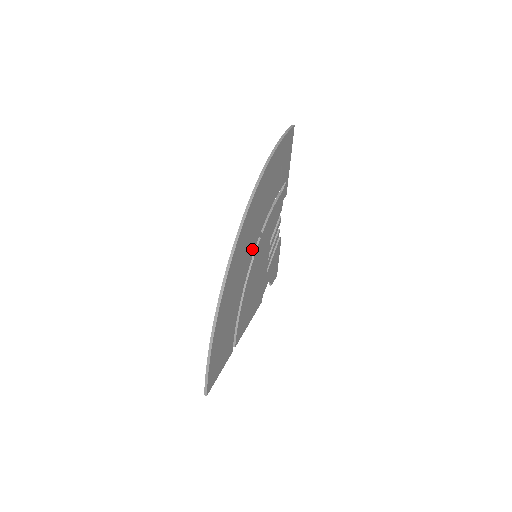
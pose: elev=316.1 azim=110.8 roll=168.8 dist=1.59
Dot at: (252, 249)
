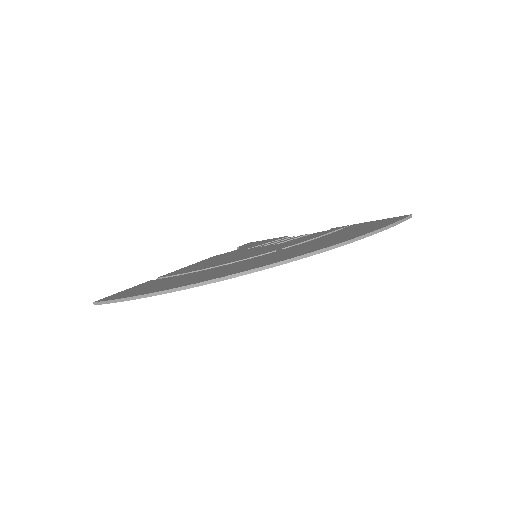
Dot at: occluded
